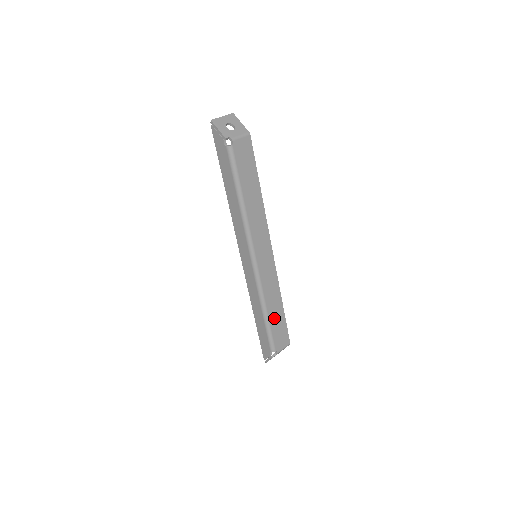
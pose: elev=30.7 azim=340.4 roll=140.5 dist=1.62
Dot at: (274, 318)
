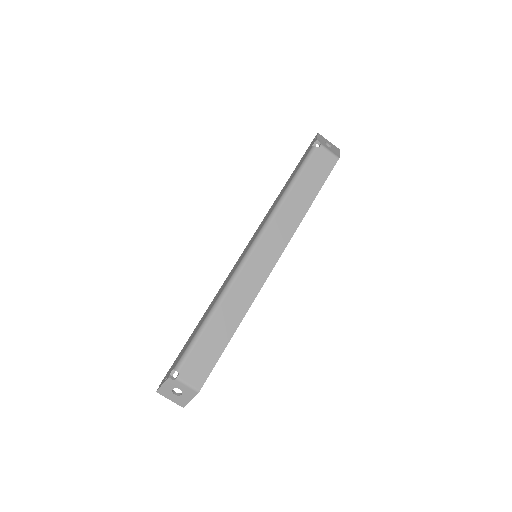
Dot at: (213, 333)
